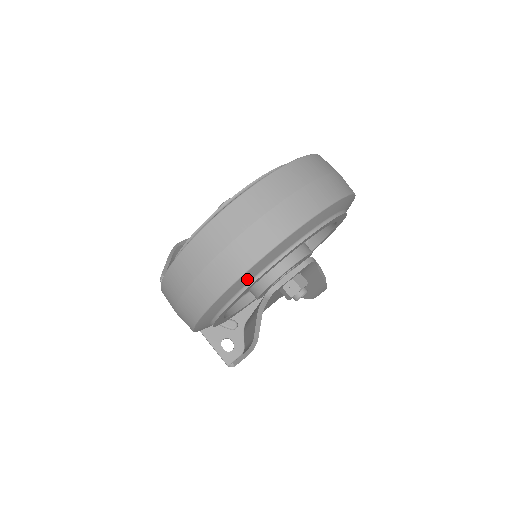
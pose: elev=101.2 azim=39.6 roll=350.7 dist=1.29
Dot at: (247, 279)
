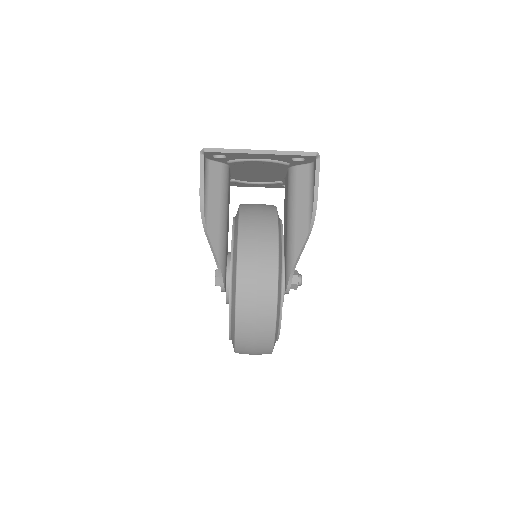
Dot at: occluded
